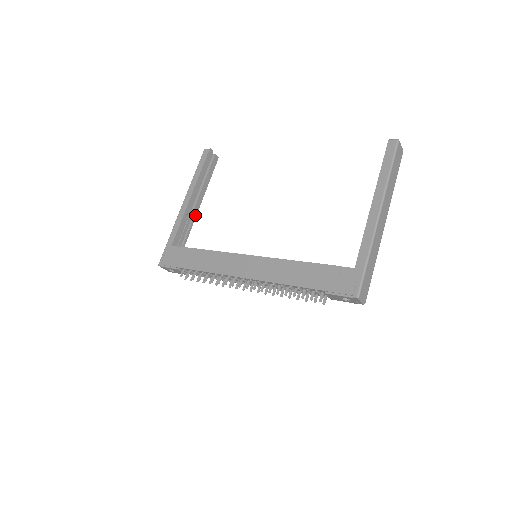
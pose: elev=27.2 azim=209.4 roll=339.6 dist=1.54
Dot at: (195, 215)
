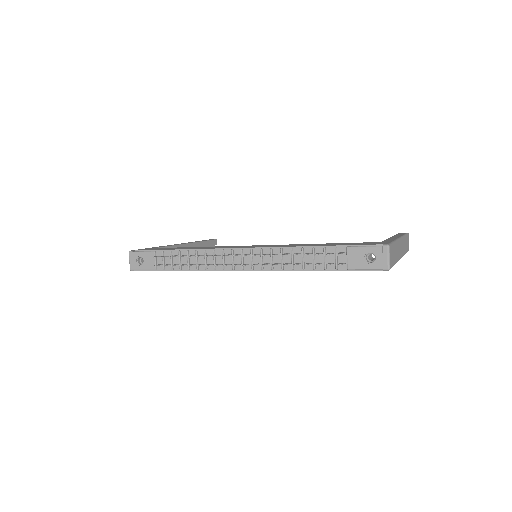
Dot at: occluded
